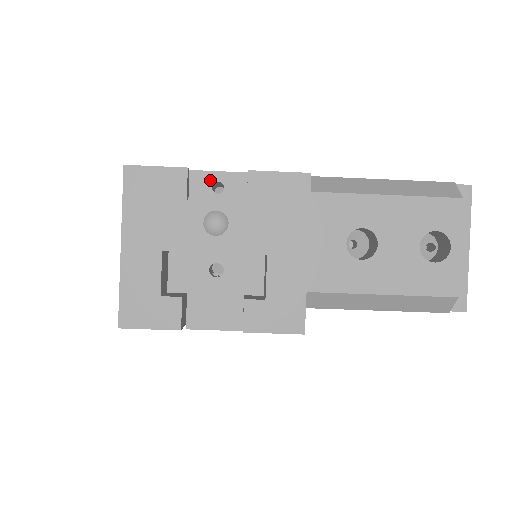
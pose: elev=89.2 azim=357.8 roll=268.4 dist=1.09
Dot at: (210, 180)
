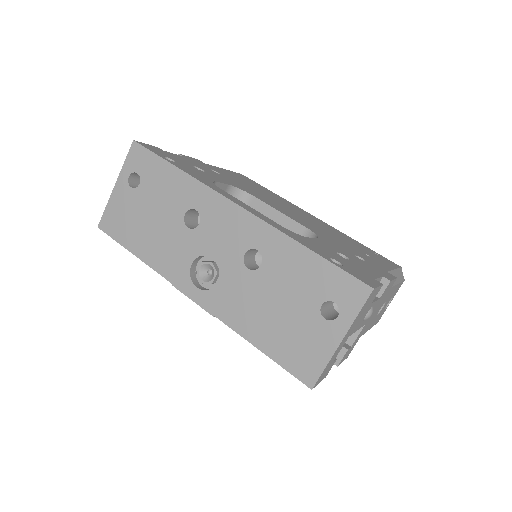
Dot at: occluded
